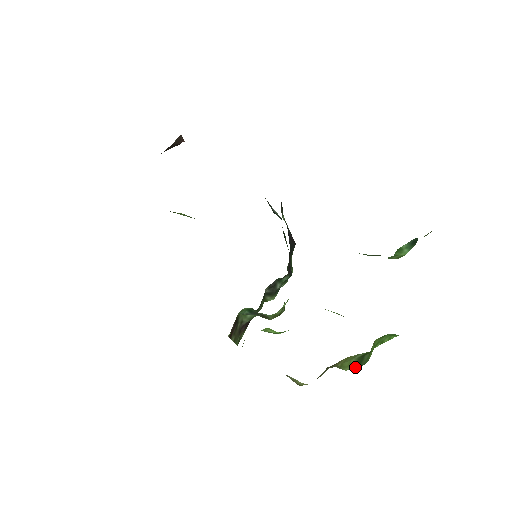
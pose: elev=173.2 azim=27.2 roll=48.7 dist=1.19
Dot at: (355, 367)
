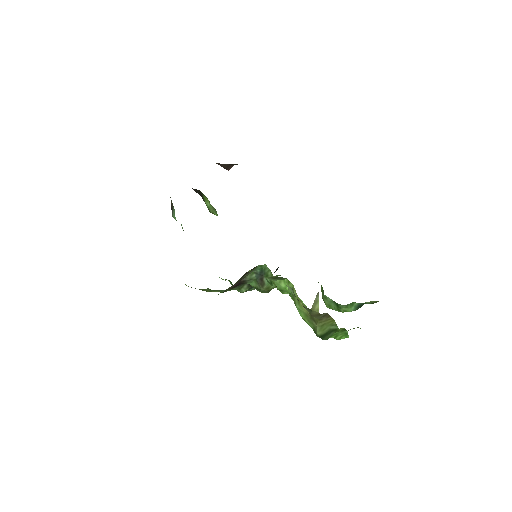
Dot at: (322, 336)
